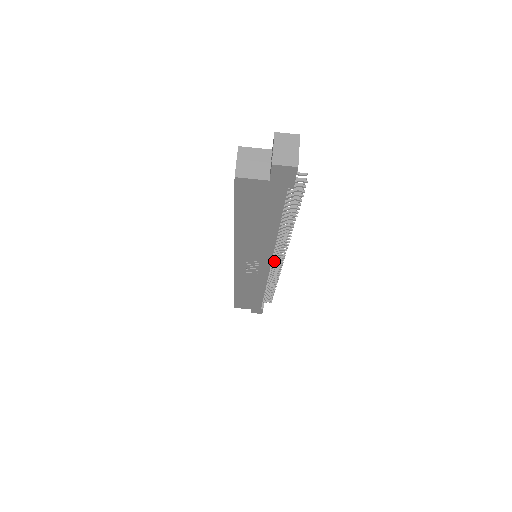
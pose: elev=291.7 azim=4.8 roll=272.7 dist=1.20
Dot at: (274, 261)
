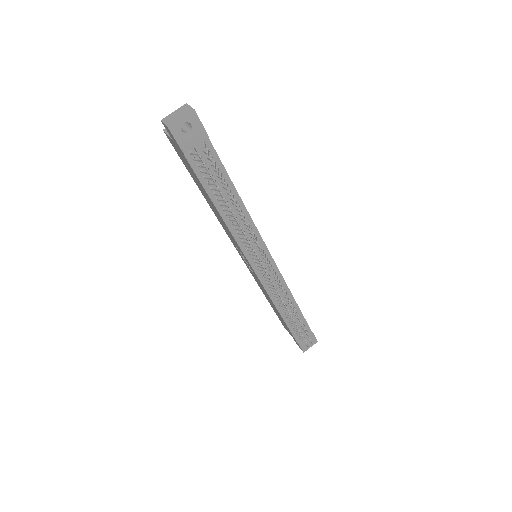
Dot at: (260, 266)
